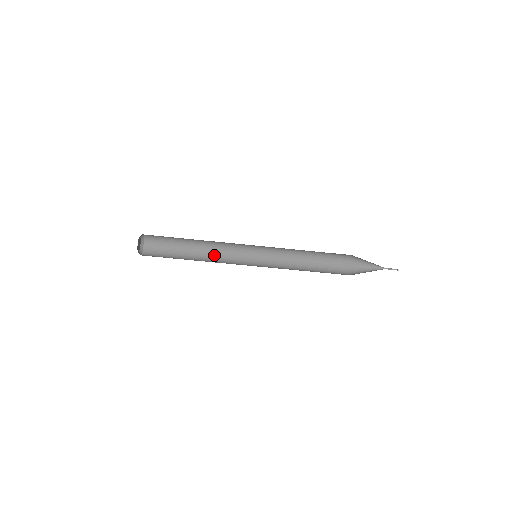
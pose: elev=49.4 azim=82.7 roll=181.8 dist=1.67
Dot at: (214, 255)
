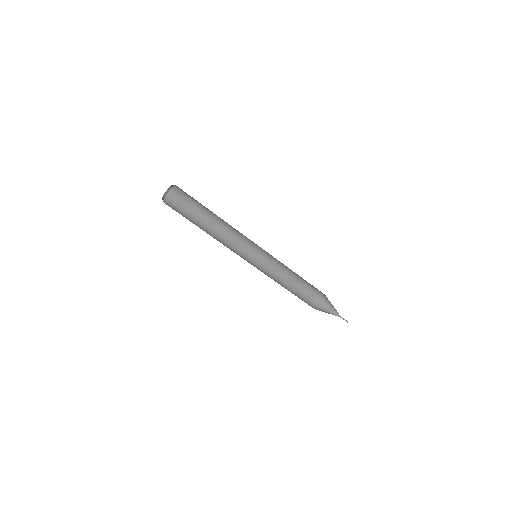
Dot at: (222, 235)
